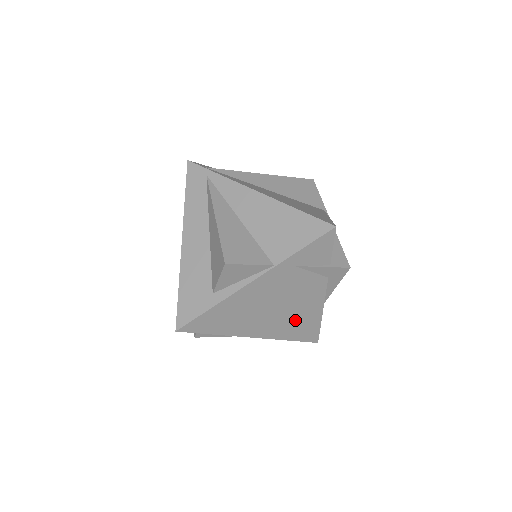
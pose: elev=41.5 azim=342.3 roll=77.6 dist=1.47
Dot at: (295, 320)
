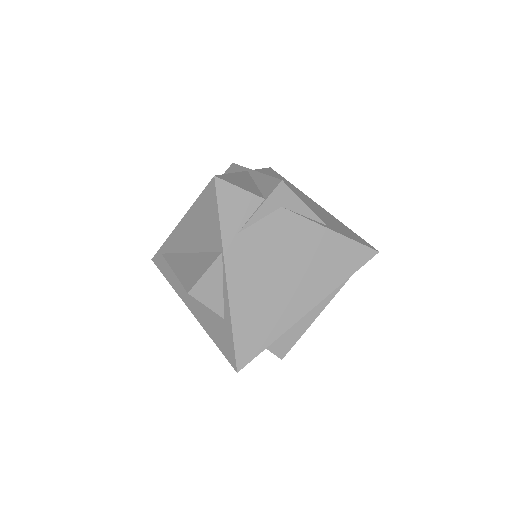
Dot at: (319, 262)
